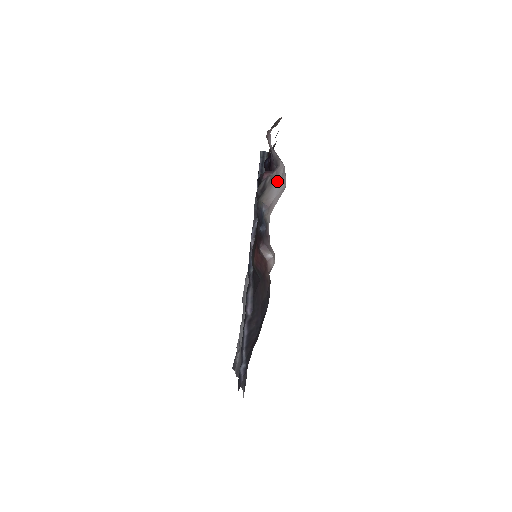
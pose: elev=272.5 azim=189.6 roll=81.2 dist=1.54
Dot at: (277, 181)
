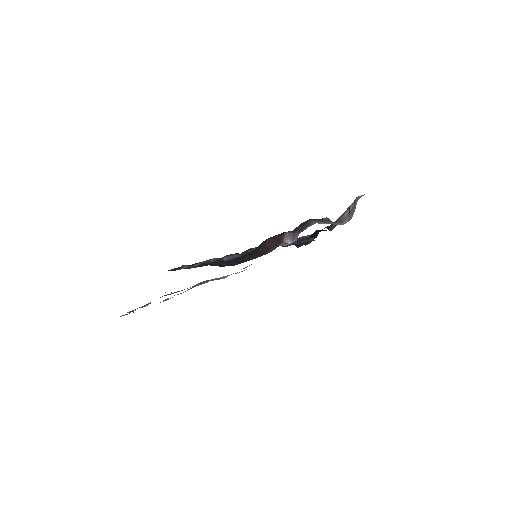
Dot at: (335, 223)
